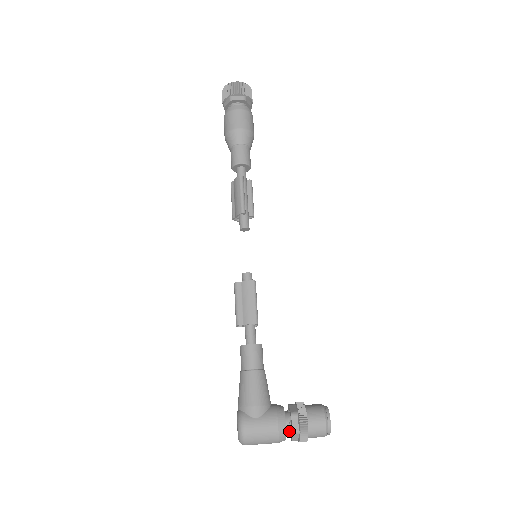
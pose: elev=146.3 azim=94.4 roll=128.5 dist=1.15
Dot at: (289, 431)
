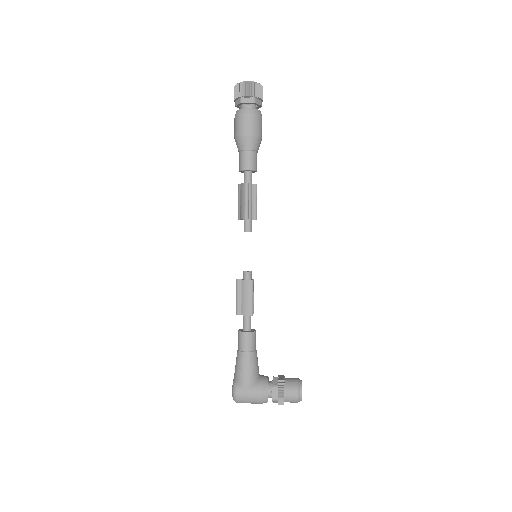
Dot at: (271, 397)
